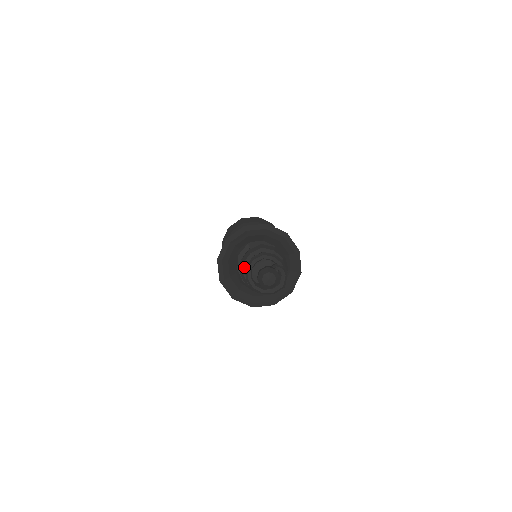
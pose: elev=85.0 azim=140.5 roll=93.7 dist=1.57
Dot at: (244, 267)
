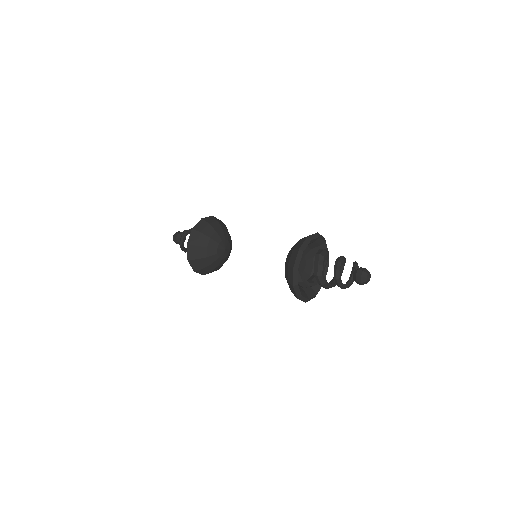
Dot at: (324, 279)
